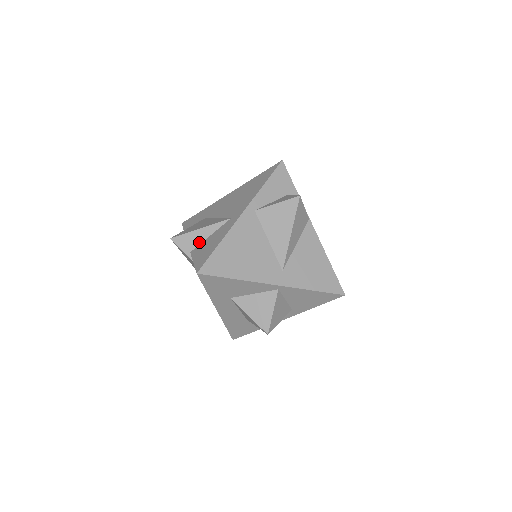
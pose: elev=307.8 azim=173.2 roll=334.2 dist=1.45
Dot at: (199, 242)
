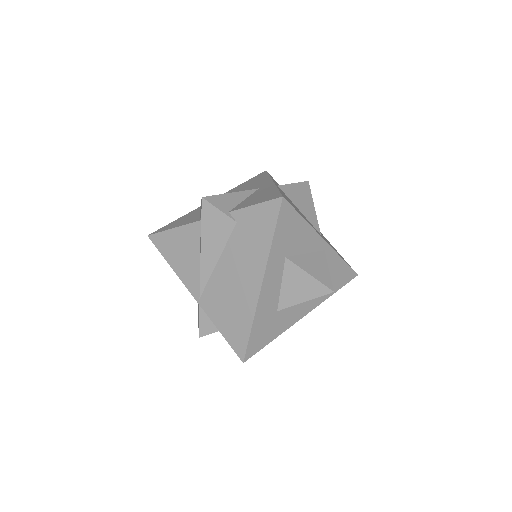
Dot at: (235, 204)
